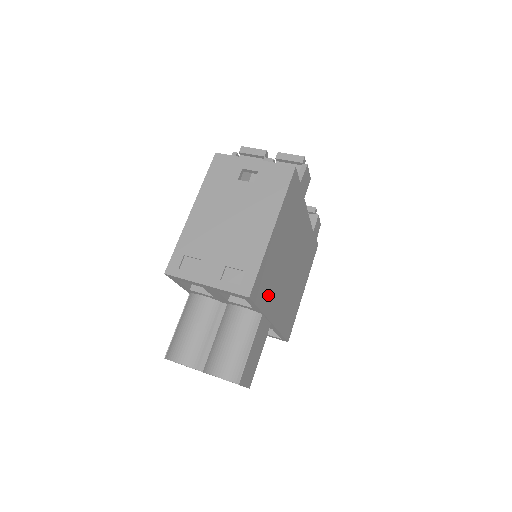
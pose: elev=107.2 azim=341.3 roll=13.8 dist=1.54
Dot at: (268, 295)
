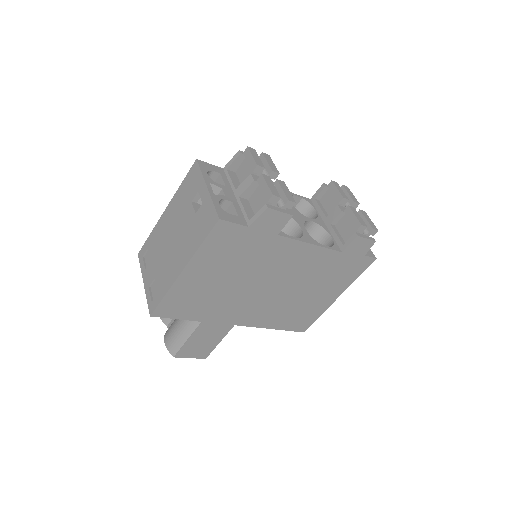
Dot at: (206, 310)
